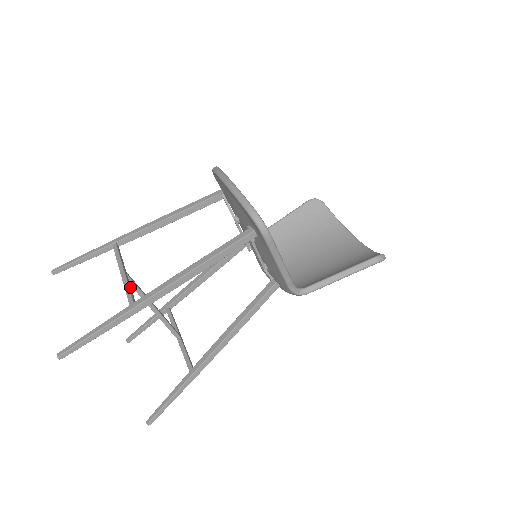
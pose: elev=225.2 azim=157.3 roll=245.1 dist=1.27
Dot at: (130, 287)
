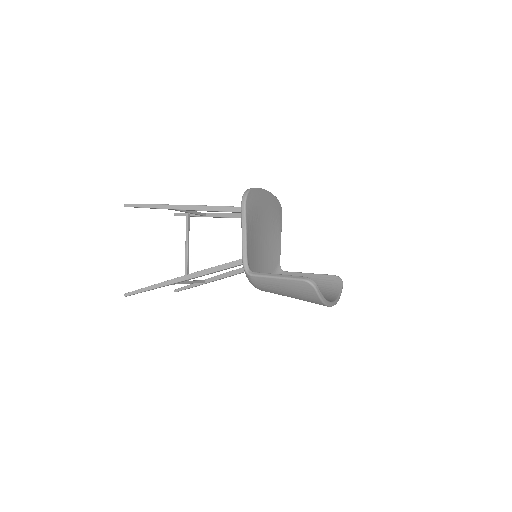
Dot at: occluded
